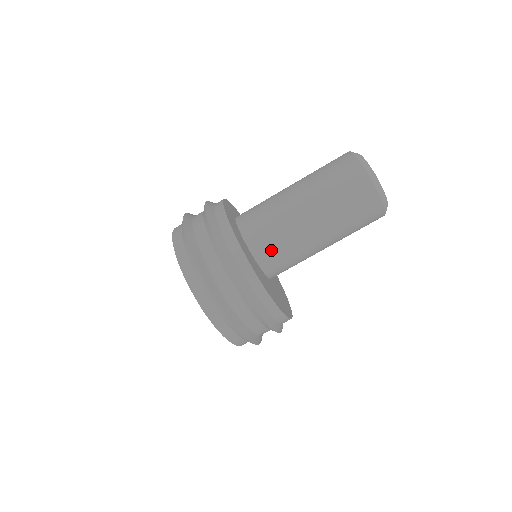
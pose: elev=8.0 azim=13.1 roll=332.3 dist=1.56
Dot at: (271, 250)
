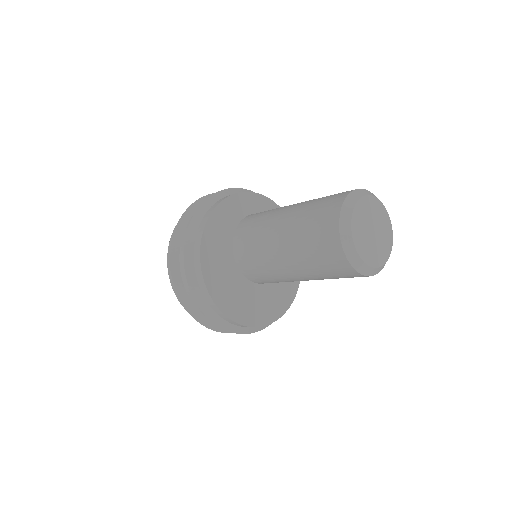
Dot at: (245, 247)
